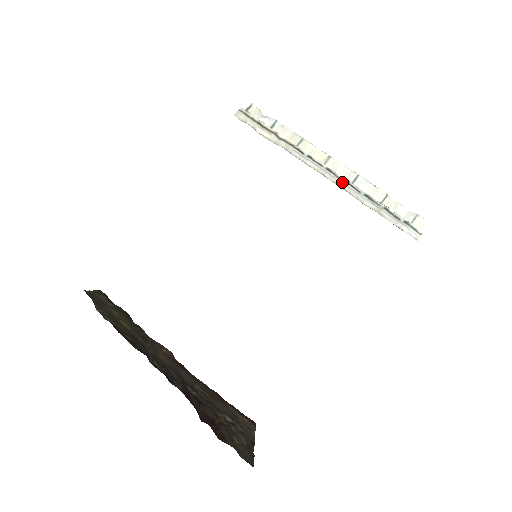
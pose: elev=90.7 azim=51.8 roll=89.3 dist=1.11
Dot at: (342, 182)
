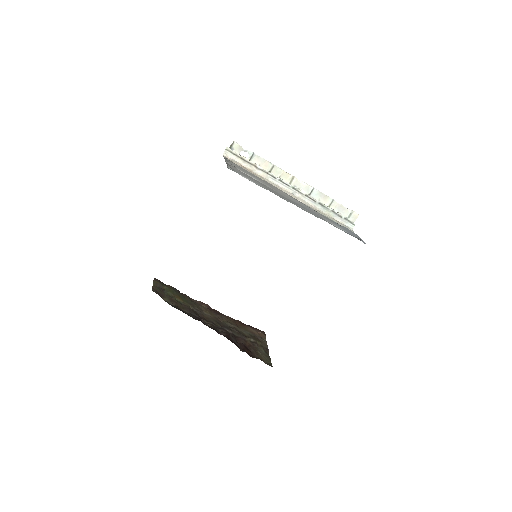
Dot at: (304, 196)
